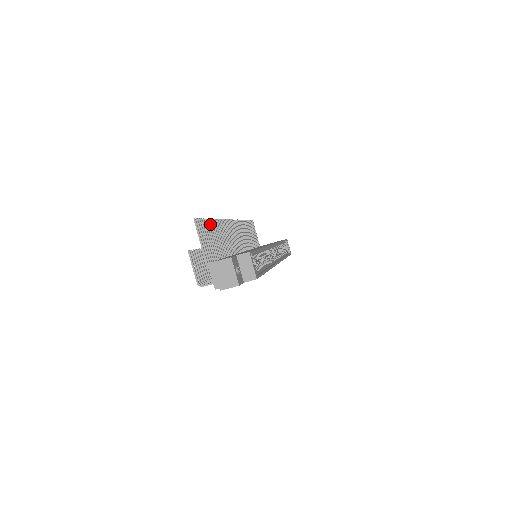
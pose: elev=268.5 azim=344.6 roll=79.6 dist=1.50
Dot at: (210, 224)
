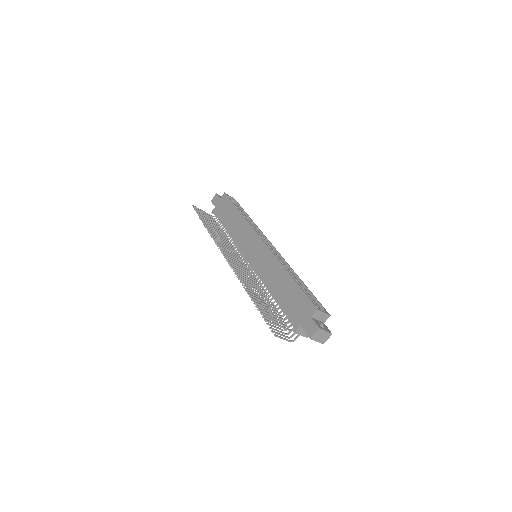
Dot at: (253, 297)
